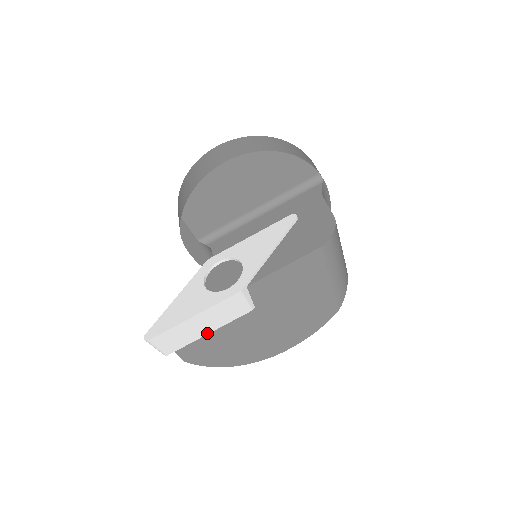
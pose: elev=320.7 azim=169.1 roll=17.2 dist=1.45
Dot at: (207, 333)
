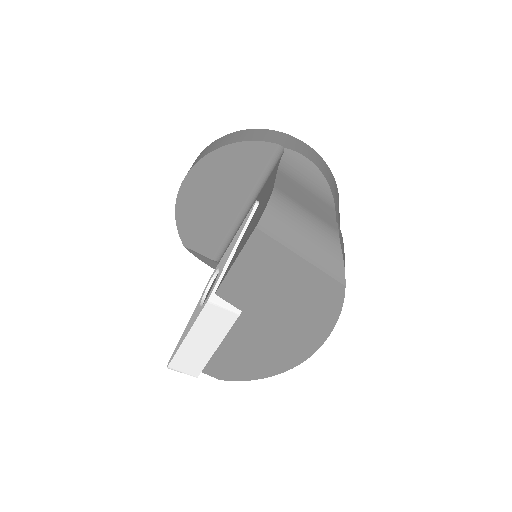
Dot at: (215, 348)
